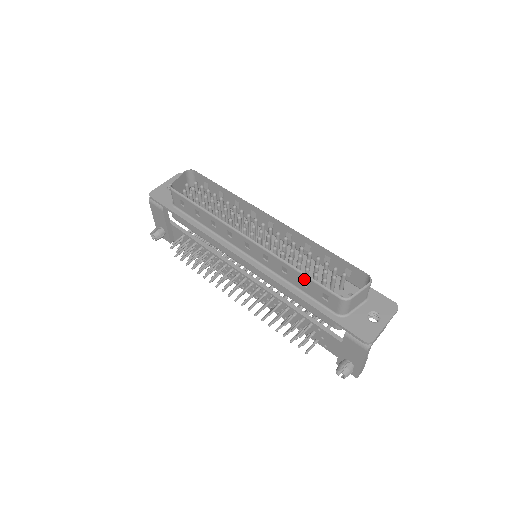
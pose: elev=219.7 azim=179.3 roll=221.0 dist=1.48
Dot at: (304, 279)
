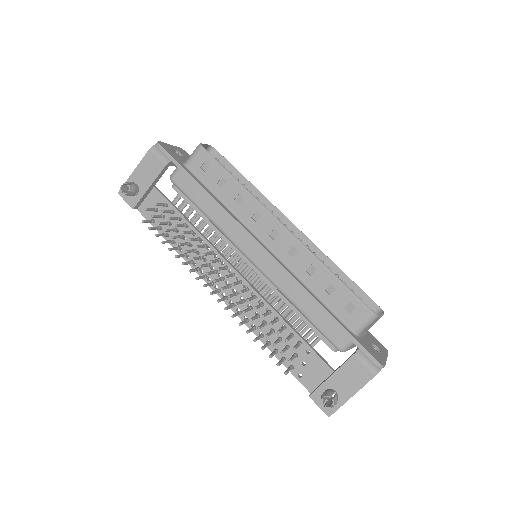
Dot at: (334, 284)
